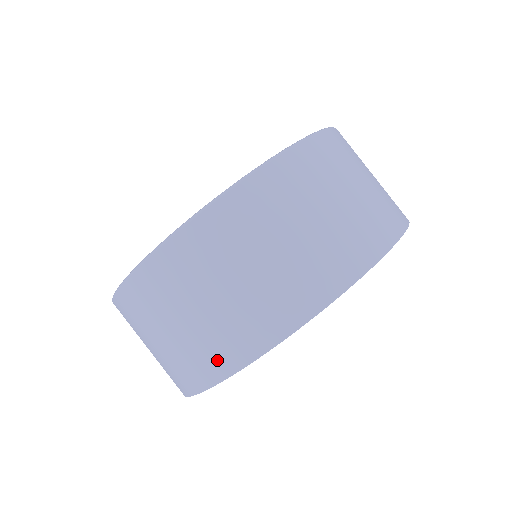
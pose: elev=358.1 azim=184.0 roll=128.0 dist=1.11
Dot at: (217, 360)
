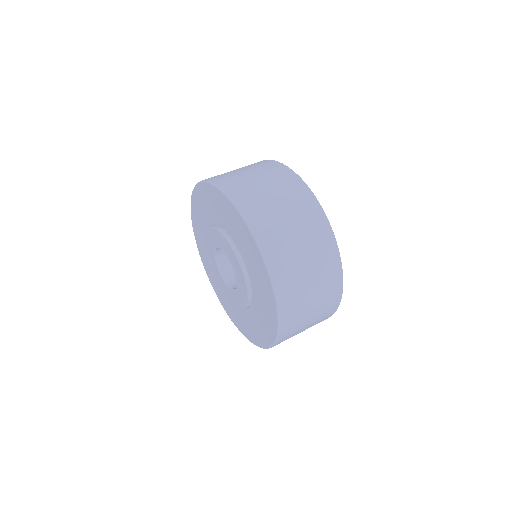
Dot at: occluded
